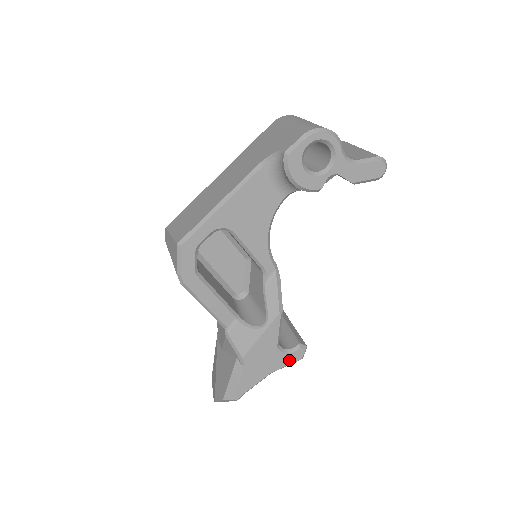
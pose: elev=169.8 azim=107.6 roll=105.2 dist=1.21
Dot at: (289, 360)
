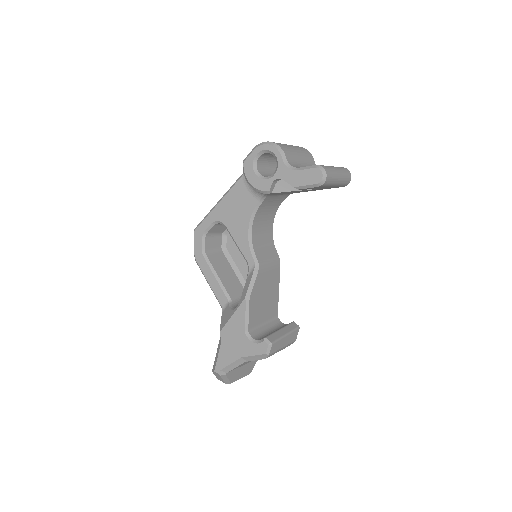
Dot at: (255, 350)
